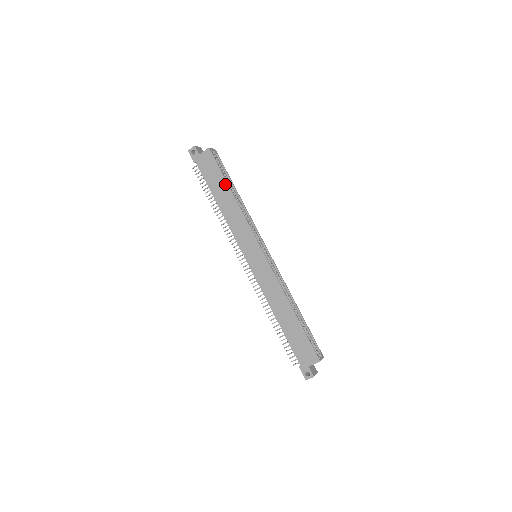
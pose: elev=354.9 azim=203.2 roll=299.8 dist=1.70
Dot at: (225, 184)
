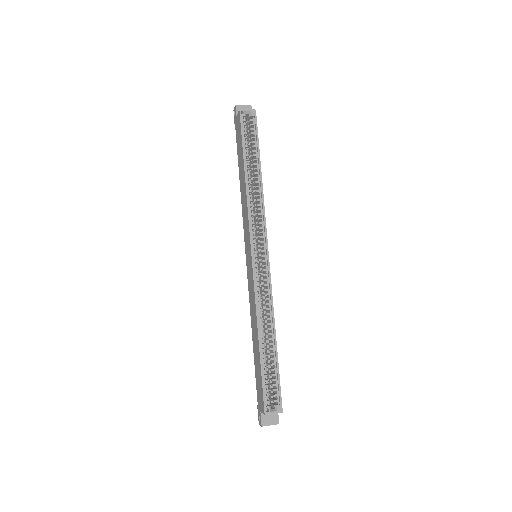
Dot at: (242, 159)
